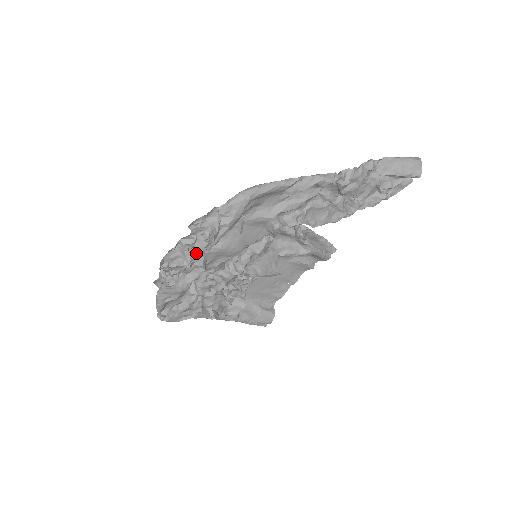
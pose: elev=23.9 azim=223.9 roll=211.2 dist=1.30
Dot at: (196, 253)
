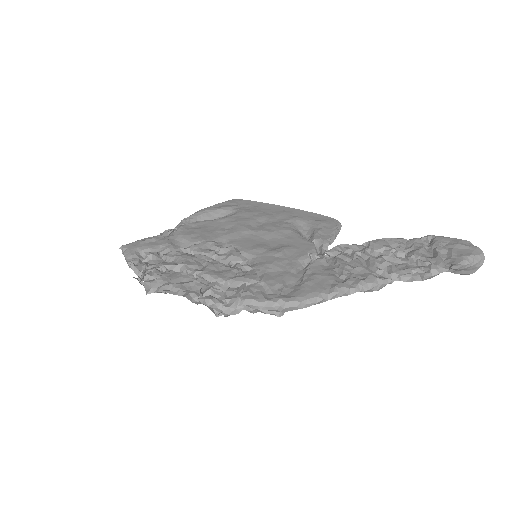
Dot at: (193, 284)
